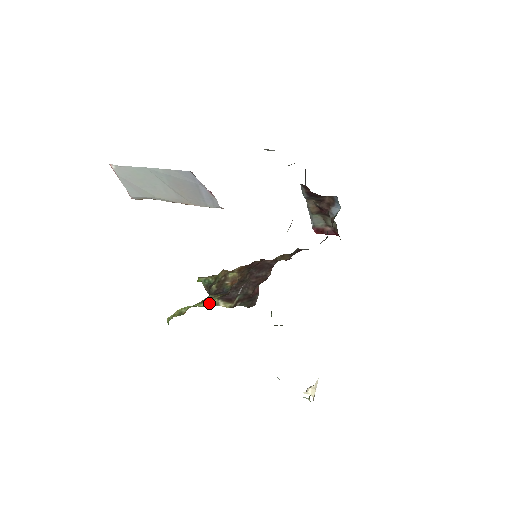
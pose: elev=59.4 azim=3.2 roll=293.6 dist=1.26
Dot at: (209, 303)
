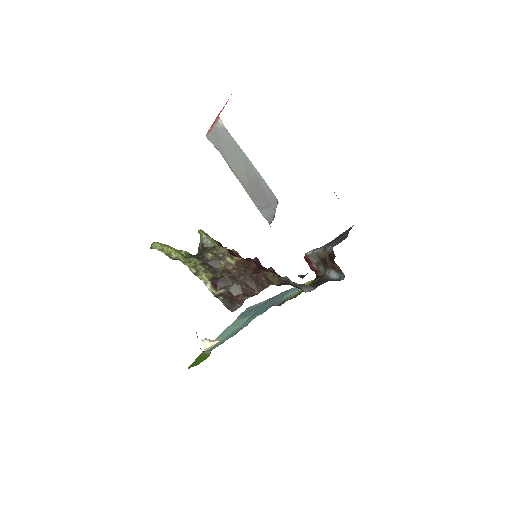
Dot at: (199, 275)
